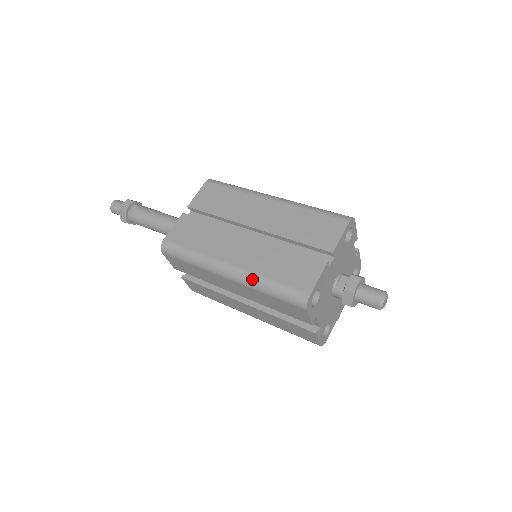
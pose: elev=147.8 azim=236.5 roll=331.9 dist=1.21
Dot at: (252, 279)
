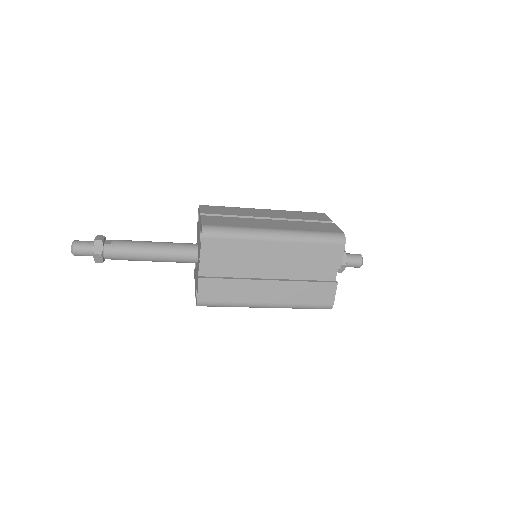
Dot at: (299, 233)
